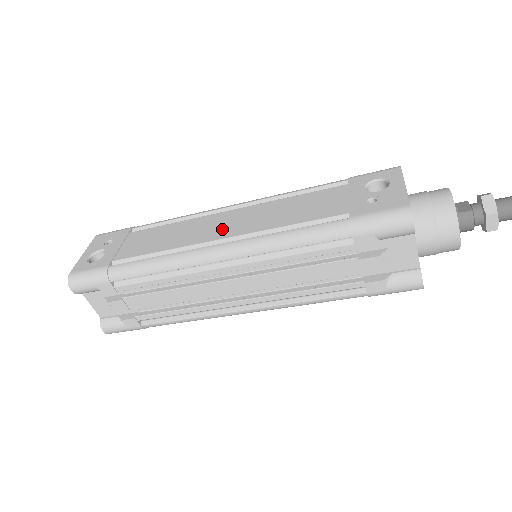
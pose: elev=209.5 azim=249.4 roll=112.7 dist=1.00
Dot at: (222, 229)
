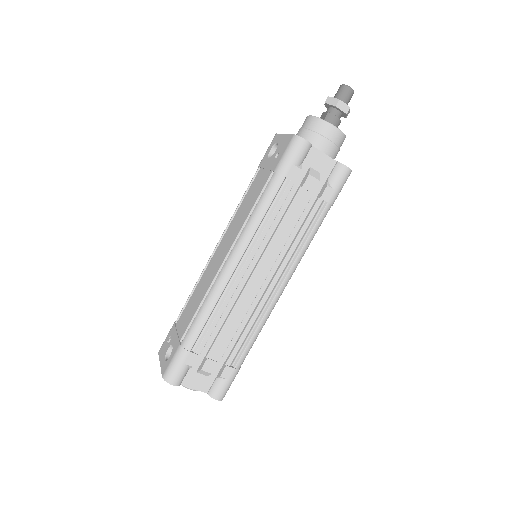
Dot at: (221, 255)
